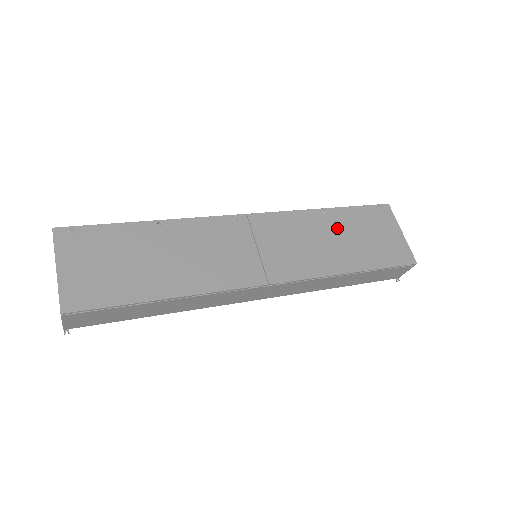
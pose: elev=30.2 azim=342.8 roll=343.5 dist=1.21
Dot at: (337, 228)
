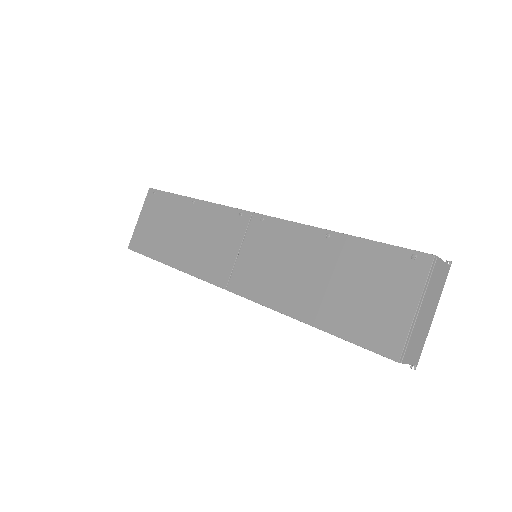
Dot at: (327, 262)
